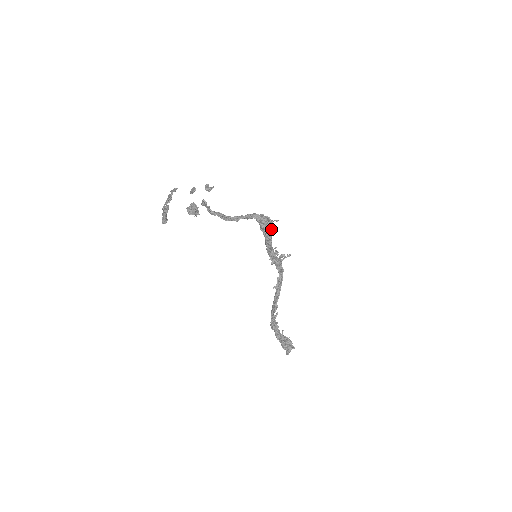
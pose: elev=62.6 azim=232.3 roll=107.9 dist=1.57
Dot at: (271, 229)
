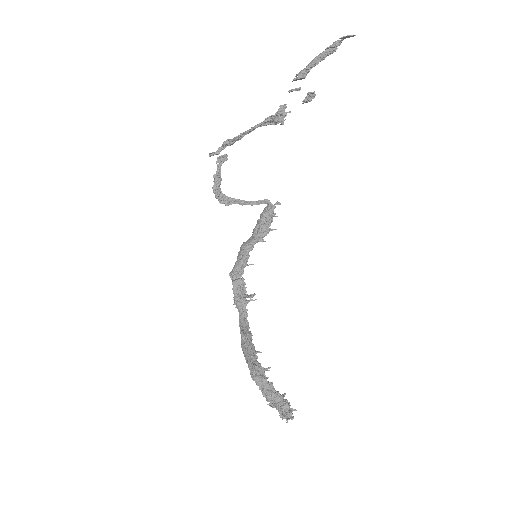
Dot at: occluded
